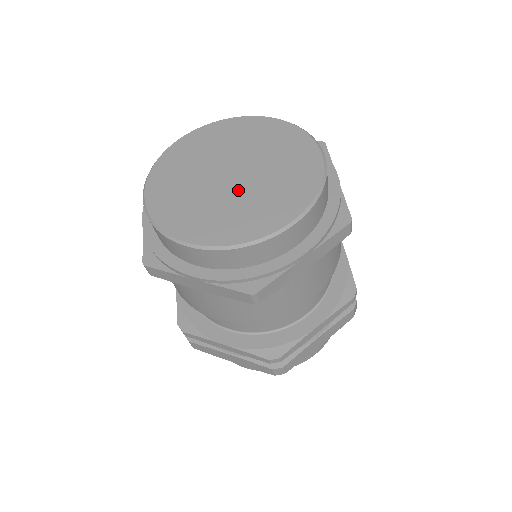
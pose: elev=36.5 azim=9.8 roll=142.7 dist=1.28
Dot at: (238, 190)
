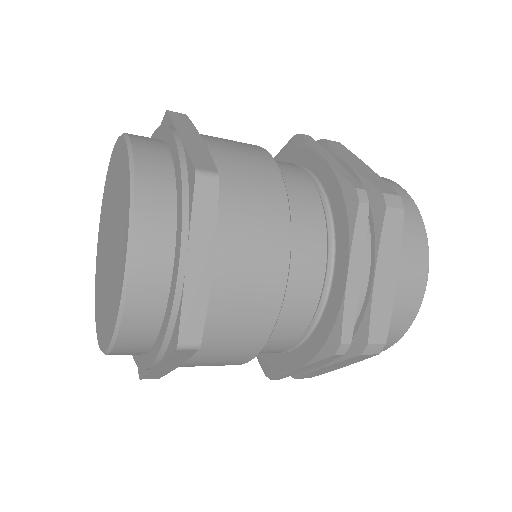
Dot at: (107, 273)
